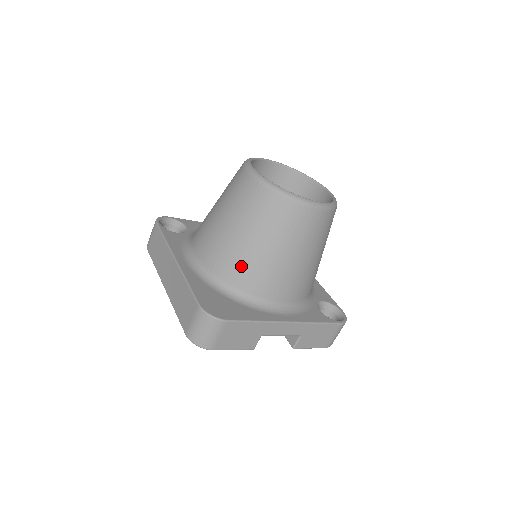
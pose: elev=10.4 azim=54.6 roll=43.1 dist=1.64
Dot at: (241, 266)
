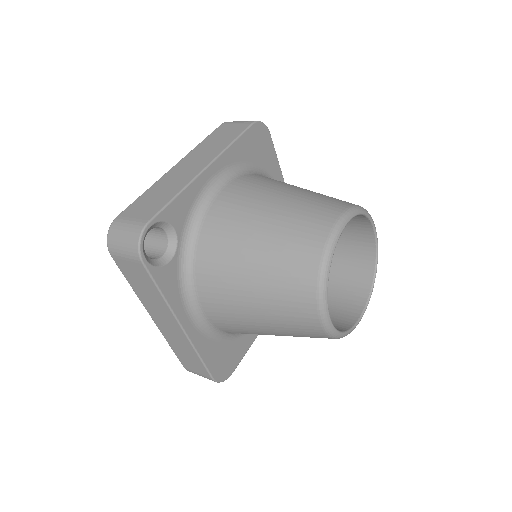
Dot at: occluded
